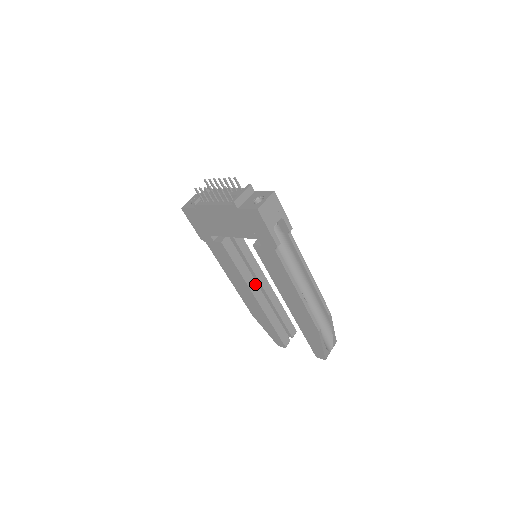
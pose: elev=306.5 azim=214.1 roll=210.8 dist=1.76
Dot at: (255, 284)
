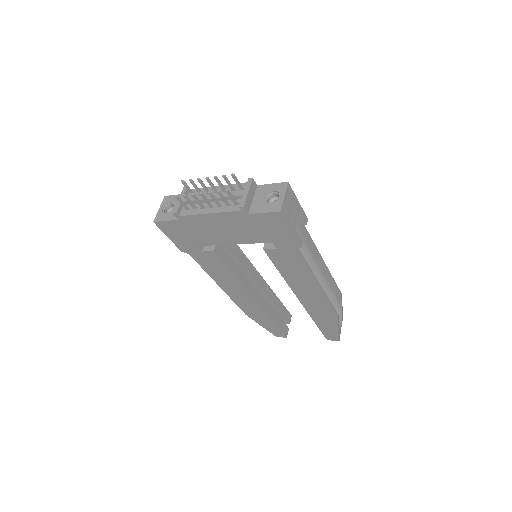
Dot at: (251, 284)
